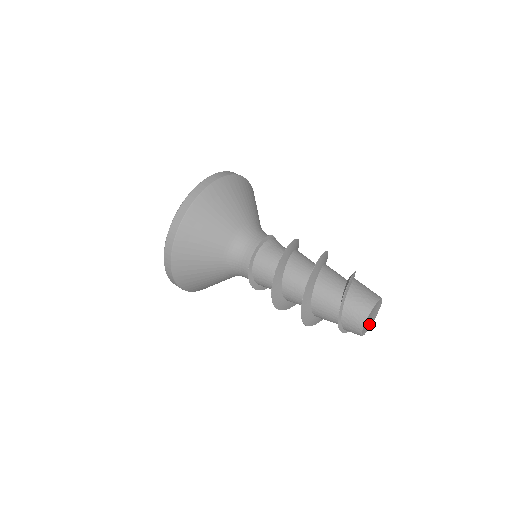
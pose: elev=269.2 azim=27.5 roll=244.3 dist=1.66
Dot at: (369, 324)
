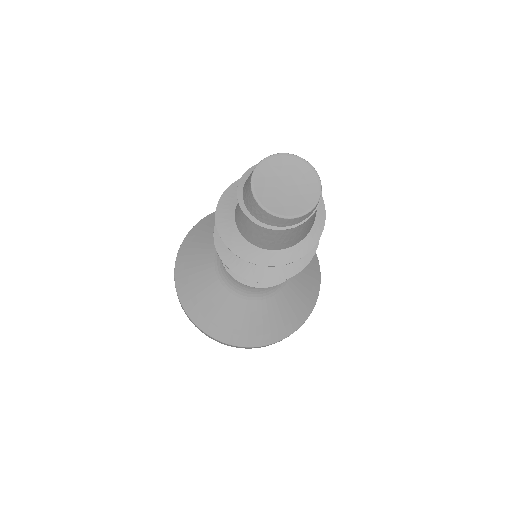
Dot at: (276, 203)
